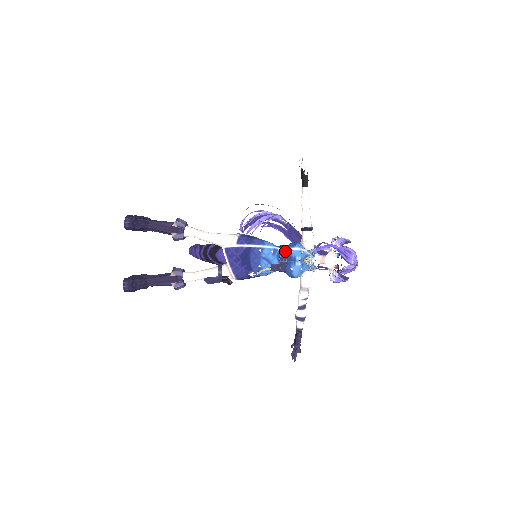
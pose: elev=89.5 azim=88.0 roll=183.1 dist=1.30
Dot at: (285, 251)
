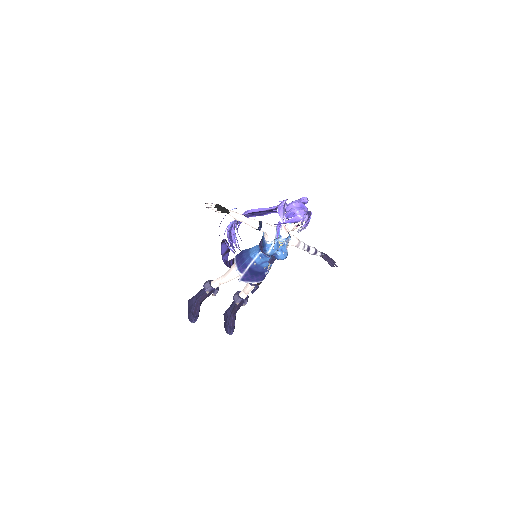
Dot at: occluded
